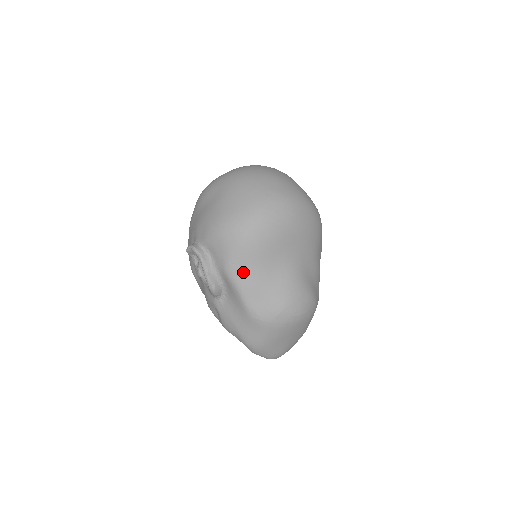
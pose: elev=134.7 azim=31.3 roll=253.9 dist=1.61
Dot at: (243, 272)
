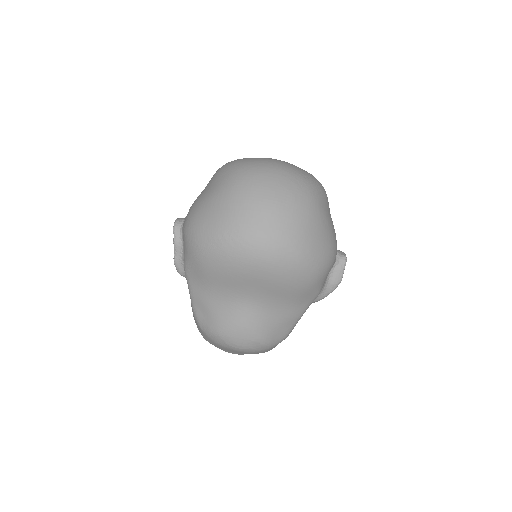
Dot at: (195, 281)
